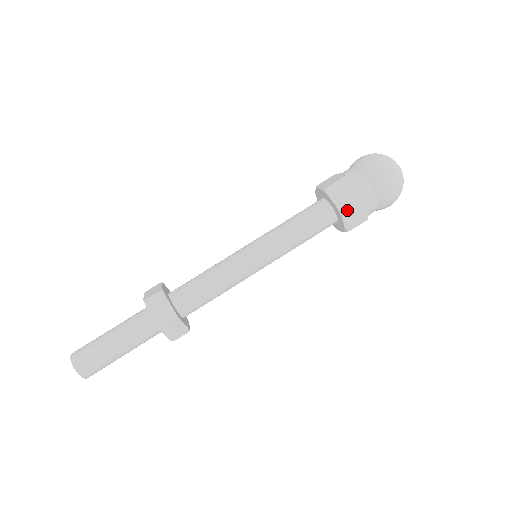
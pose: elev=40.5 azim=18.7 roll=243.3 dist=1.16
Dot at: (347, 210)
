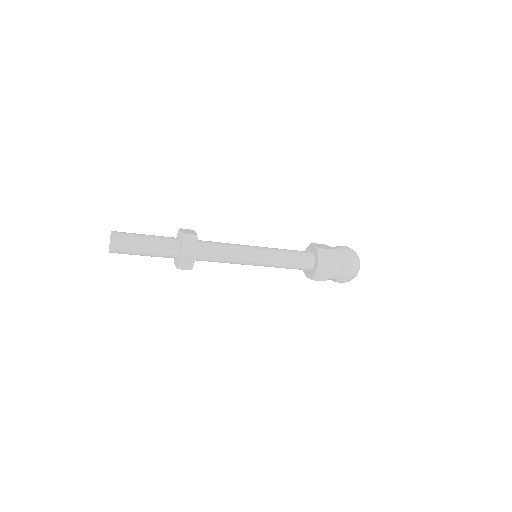
Dot at: (323, 268)
